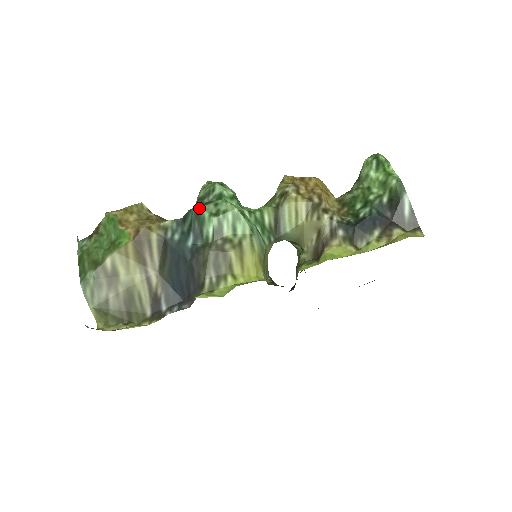
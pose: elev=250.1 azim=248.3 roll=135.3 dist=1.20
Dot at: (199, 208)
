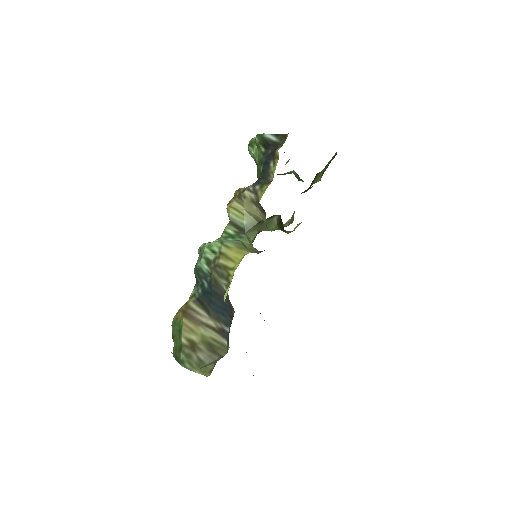
Dot at: (195, 266)
